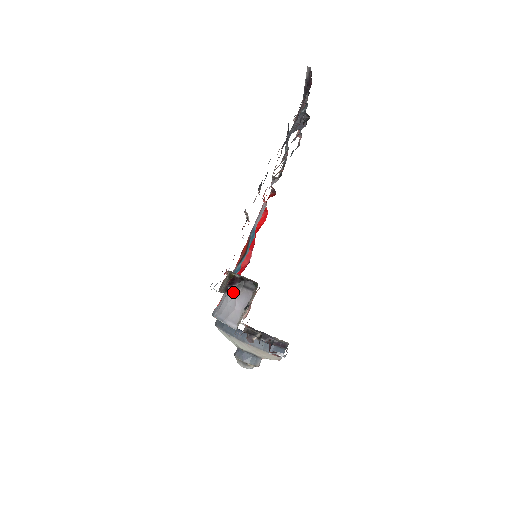
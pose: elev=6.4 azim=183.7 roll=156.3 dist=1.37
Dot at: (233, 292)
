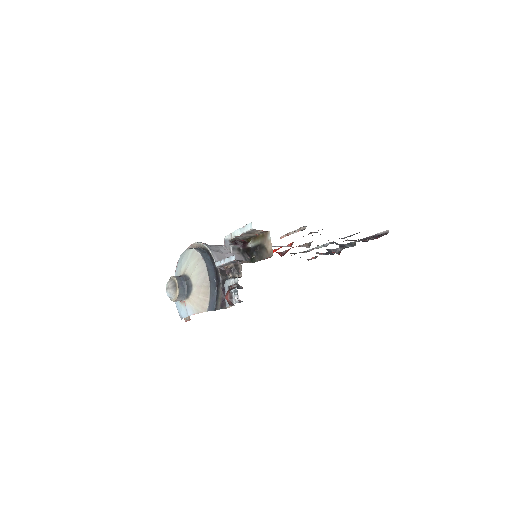
Dot at: (235, 247)
